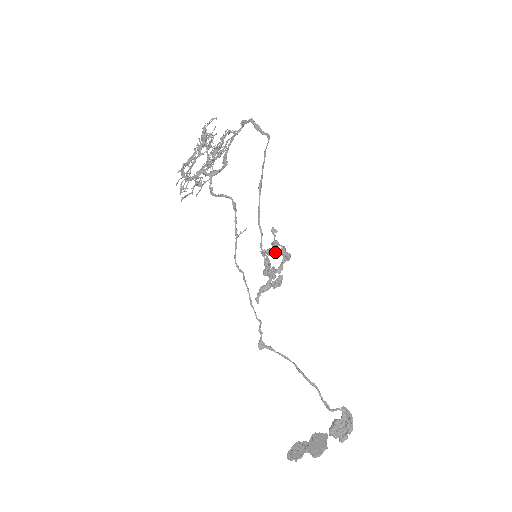
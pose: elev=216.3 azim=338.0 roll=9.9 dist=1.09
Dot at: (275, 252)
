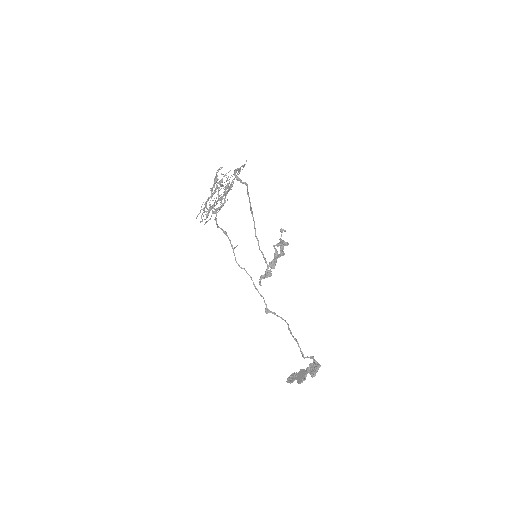
Dot at: (286, 244)
